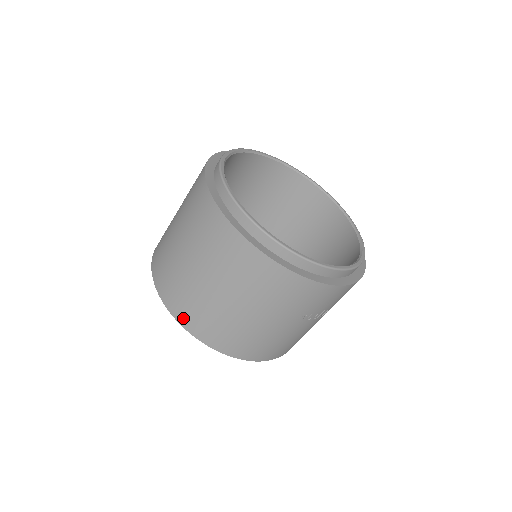
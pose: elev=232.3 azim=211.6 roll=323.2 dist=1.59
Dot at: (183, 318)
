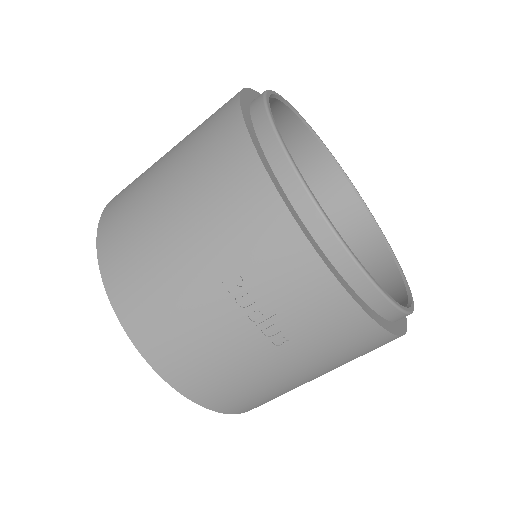
Dot at: (109, 211)
